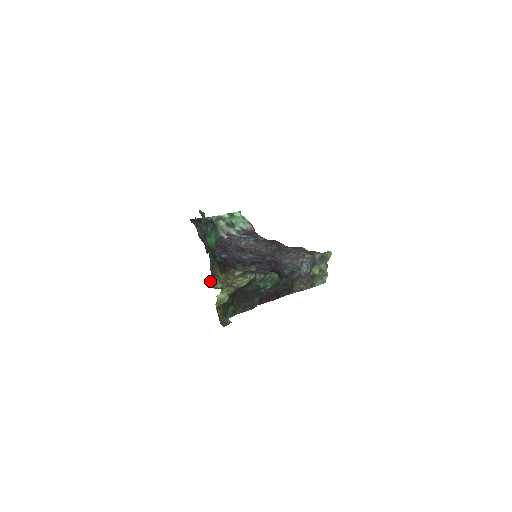
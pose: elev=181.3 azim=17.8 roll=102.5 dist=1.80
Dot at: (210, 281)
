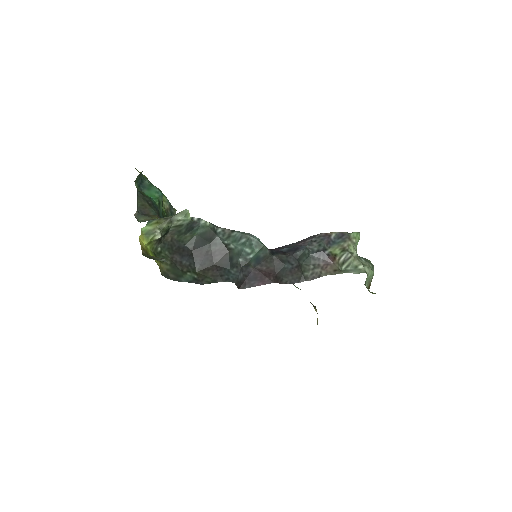
Dot at: (136, 217)
